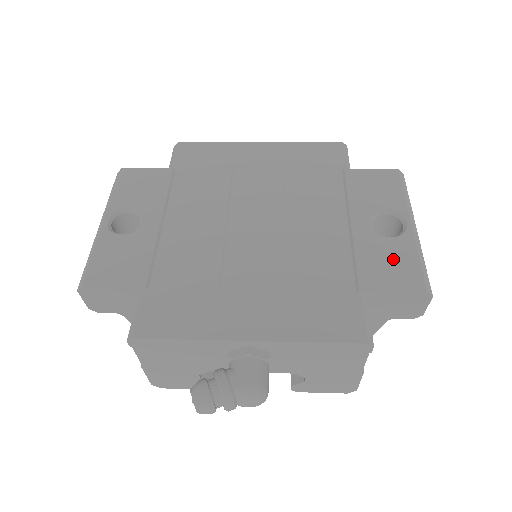
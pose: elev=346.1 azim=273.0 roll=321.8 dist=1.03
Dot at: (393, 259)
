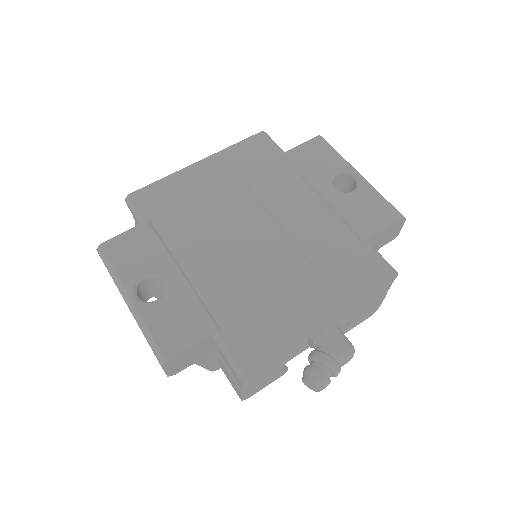
Dot at: (367, 206)
